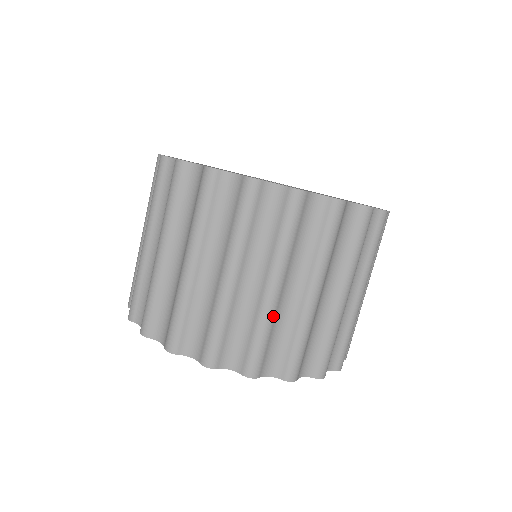
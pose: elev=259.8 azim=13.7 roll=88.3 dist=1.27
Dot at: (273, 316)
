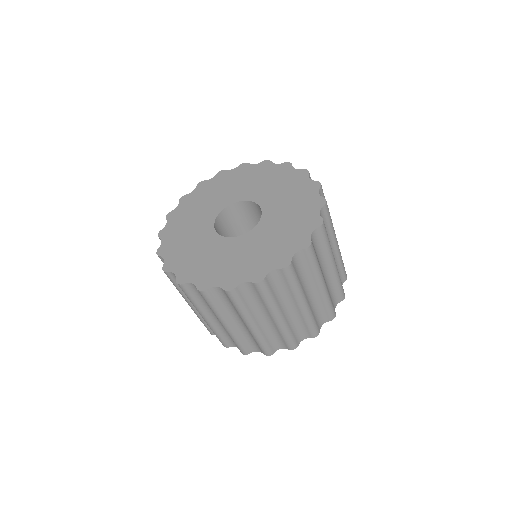
Dot at: (287, 326)
